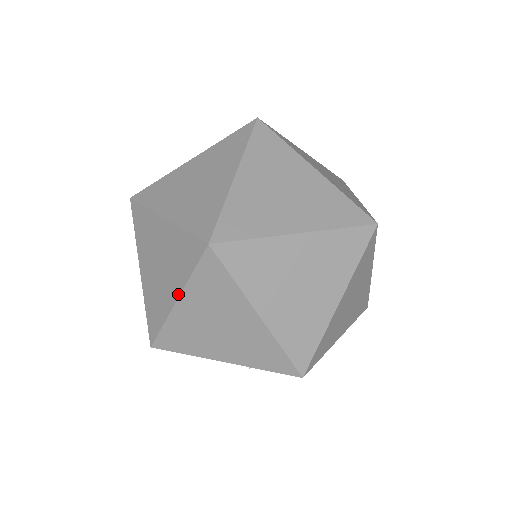
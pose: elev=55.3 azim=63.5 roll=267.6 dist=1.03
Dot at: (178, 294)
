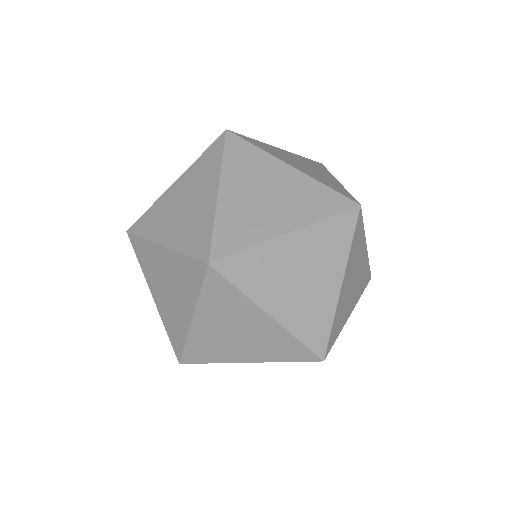
Dot at: (192, 313)
